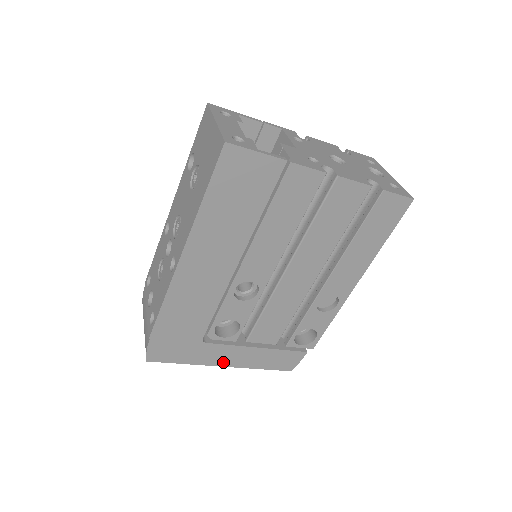
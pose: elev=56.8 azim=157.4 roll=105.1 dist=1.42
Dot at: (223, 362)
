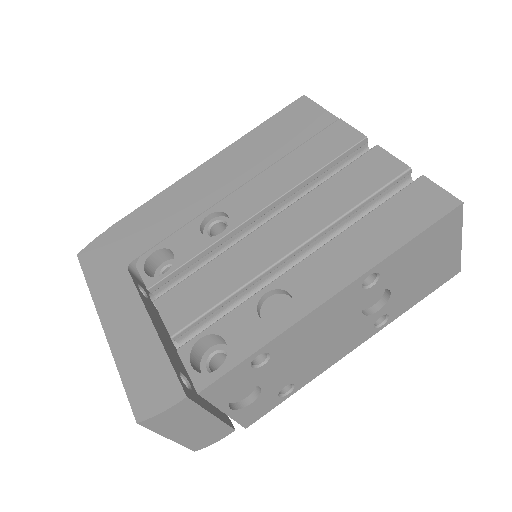
Dot at: (109, 316)
